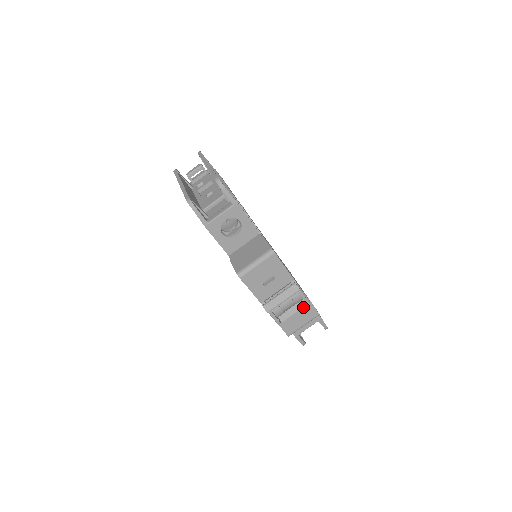
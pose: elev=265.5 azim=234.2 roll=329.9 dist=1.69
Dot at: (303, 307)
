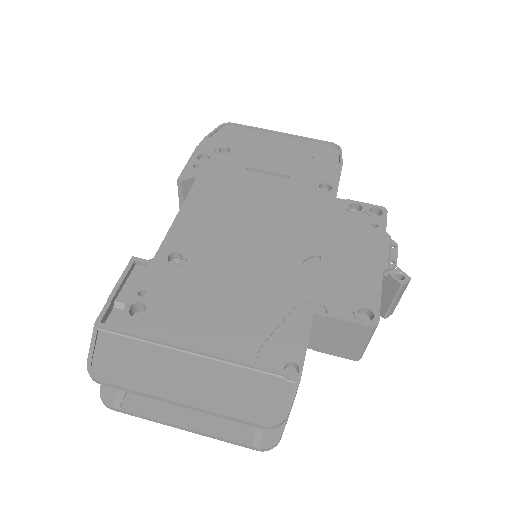
Dot at: occluded
